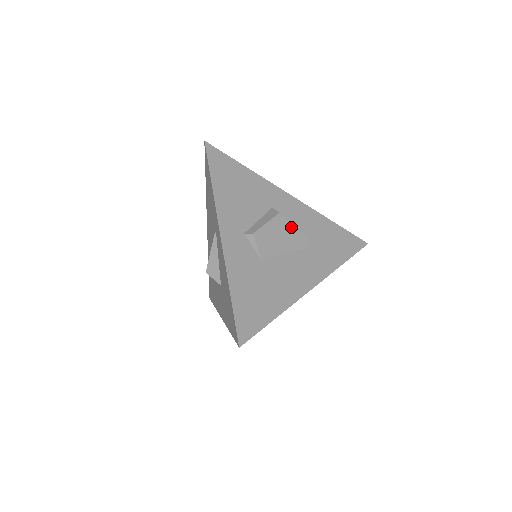
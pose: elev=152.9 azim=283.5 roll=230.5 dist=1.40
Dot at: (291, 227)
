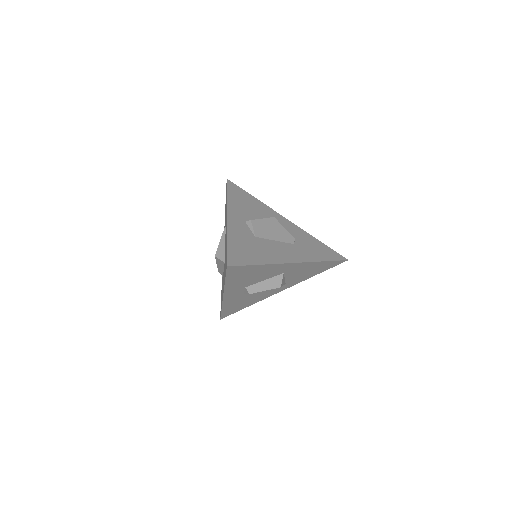
Dot at: (282, 228)
